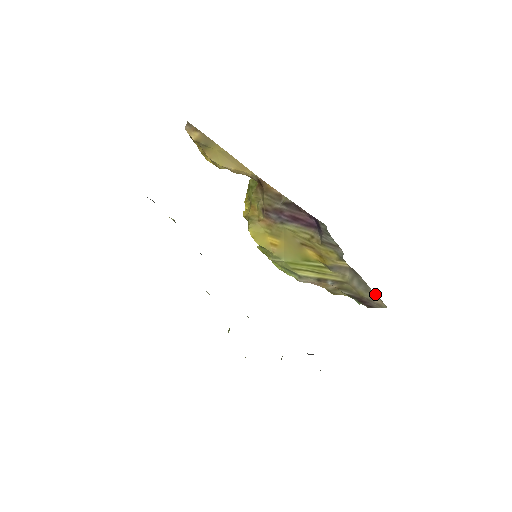
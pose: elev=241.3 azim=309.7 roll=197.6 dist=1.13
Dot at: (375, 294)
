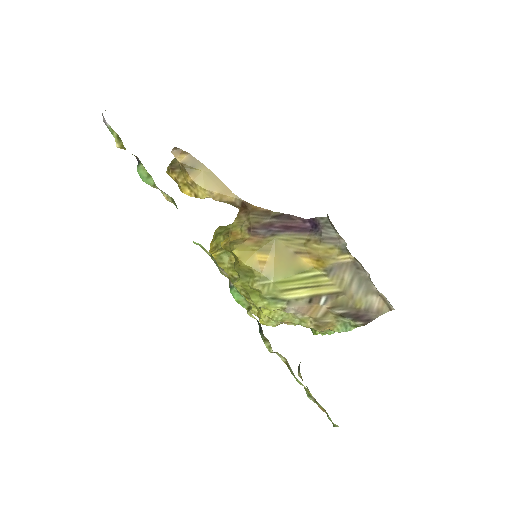
Dot at: (377, 292)
